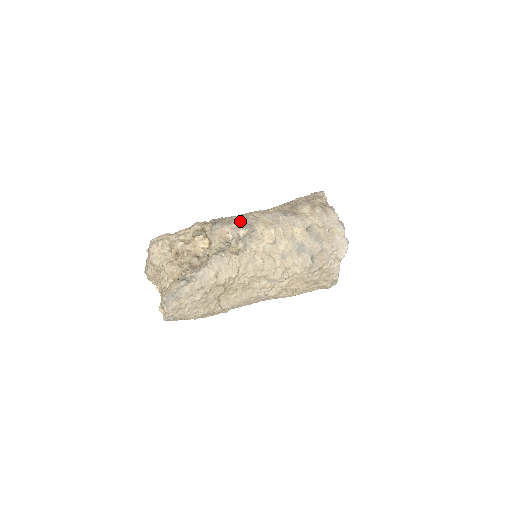
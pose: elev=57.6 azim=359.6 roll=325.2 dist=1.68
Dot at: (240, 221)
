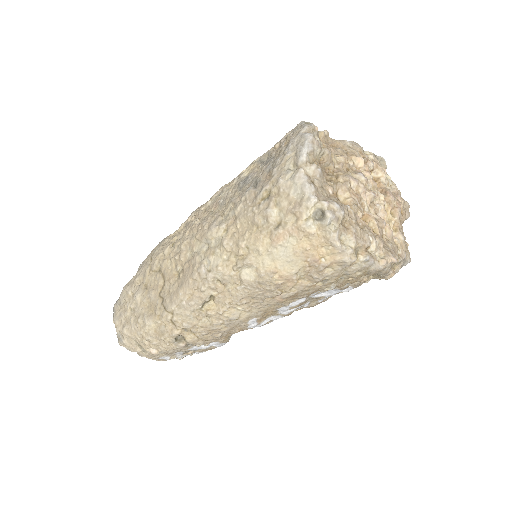
Dot at: occluded
